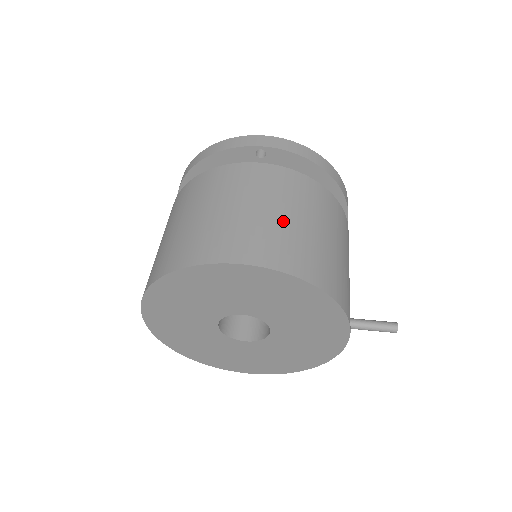
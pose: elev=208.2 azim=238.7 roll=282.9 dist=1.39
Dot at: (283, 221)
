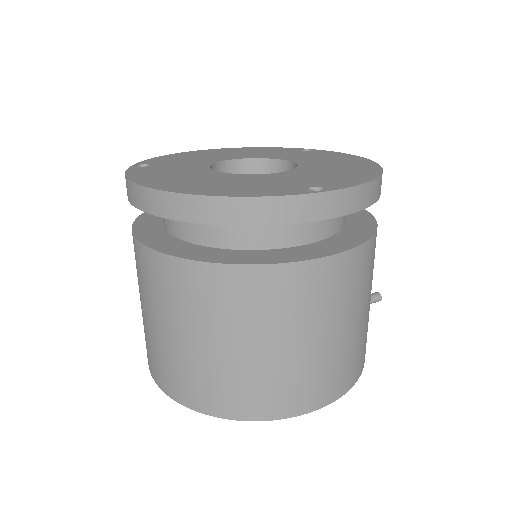
Dot at: (348, 337)
